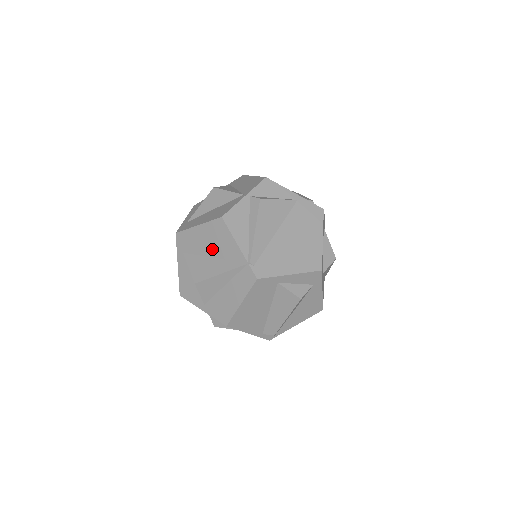
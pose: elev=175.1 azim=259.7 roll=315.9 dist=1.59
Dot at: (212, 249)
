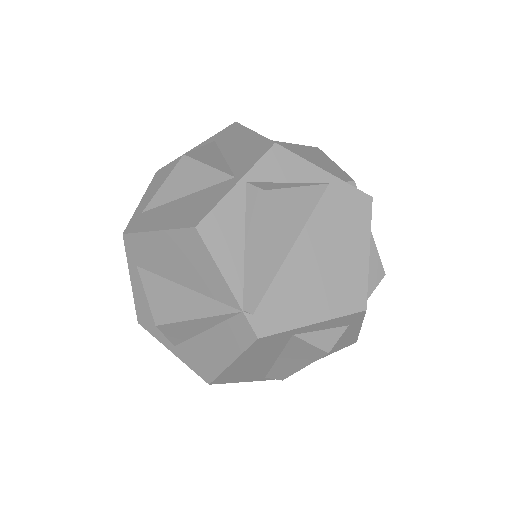
Dot at: (181, 273)
